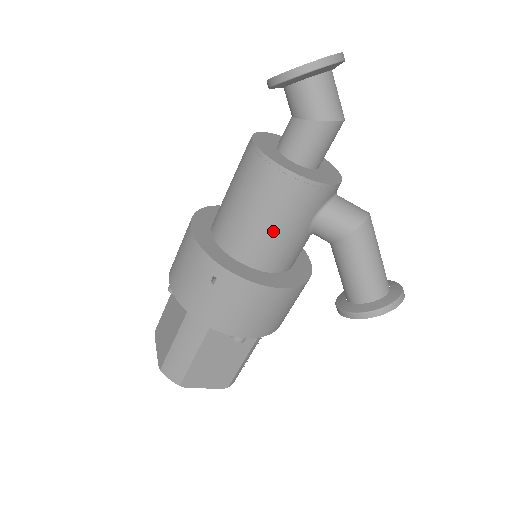
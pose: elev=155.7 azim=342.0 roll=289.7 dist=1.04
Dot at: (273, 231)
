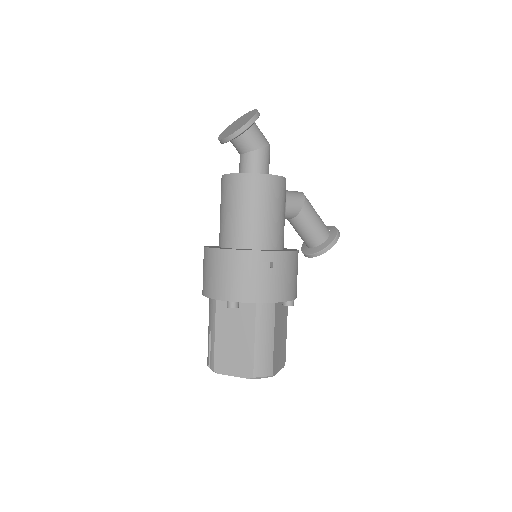
Dot at: (279, 218)
